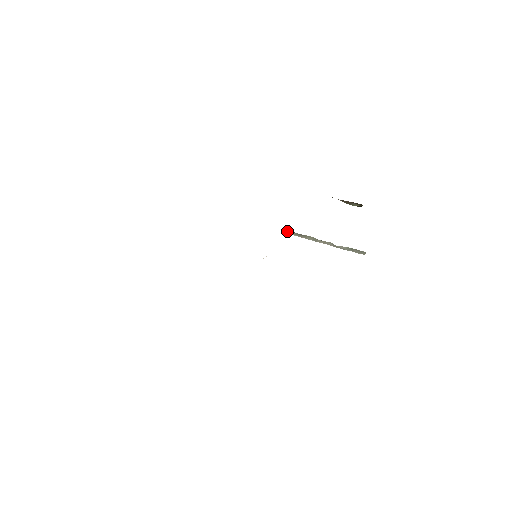
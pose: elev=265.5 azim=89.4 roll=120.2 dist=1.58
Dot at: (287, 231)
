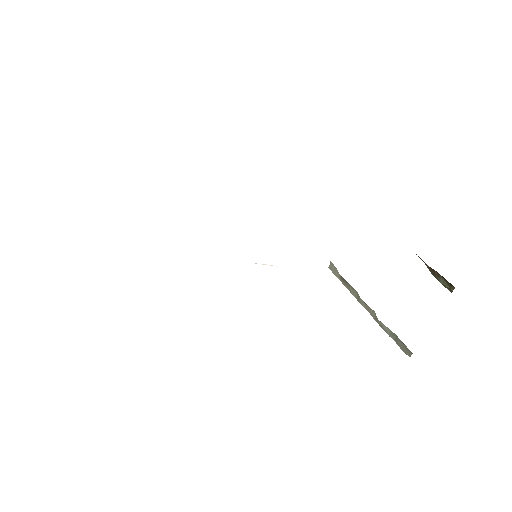
Dot at: (334, 268)
